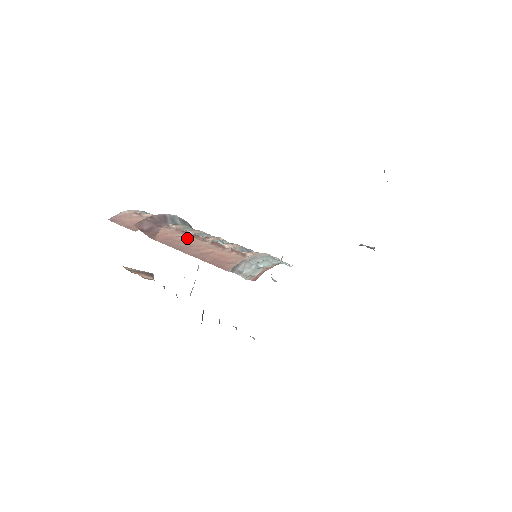
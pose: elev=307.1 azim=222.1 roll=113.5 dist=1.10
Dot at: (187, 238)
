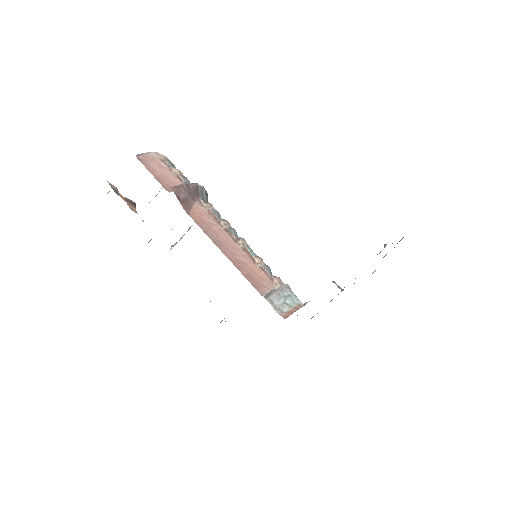
Dot at: (221, 231)
